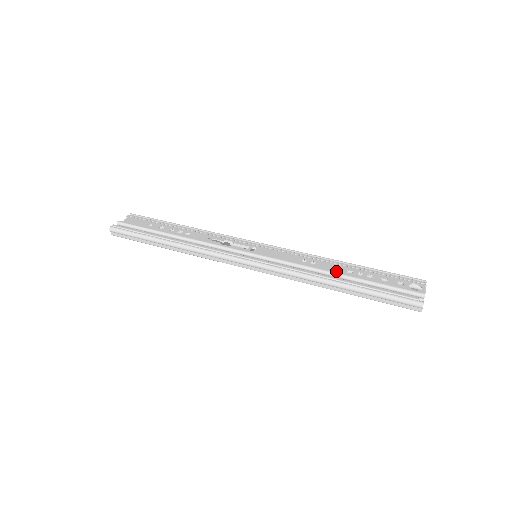
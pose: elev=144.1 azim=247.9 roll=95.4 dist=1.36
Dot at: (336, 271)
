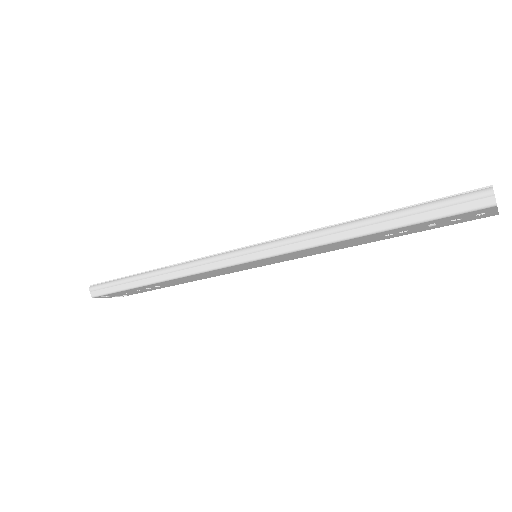
Dot at: occluded
